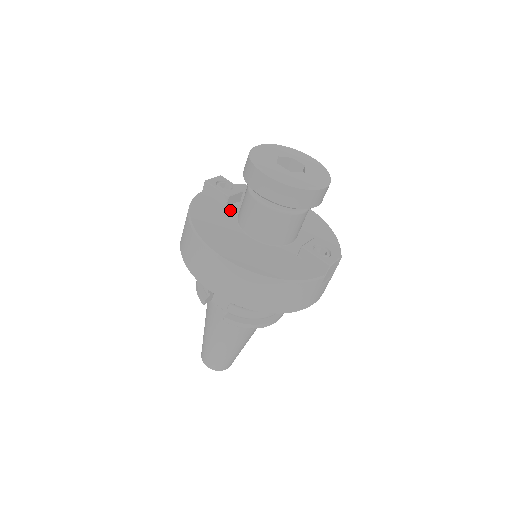
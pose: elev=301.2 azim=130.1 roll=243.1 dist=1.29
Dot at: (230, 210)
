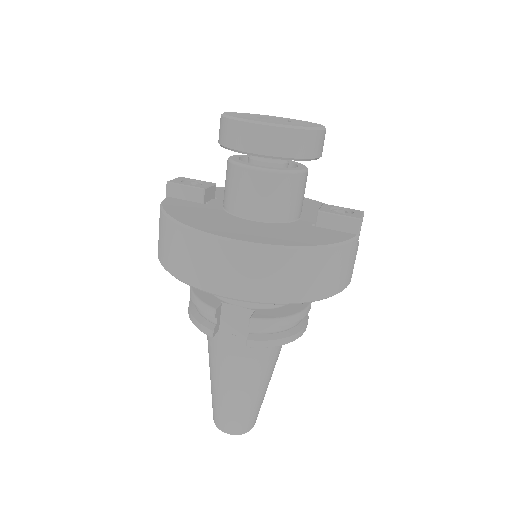
Dot at: (210, 205)
